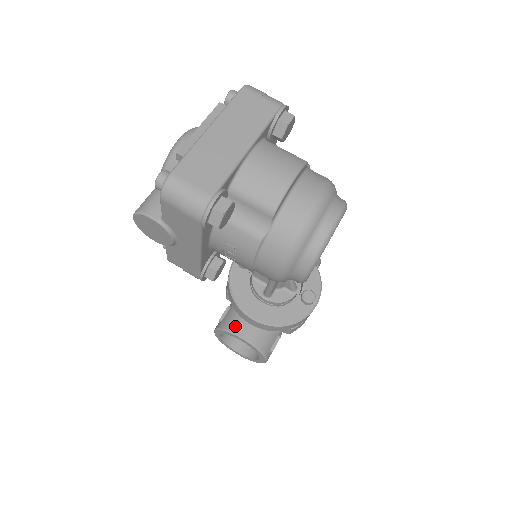
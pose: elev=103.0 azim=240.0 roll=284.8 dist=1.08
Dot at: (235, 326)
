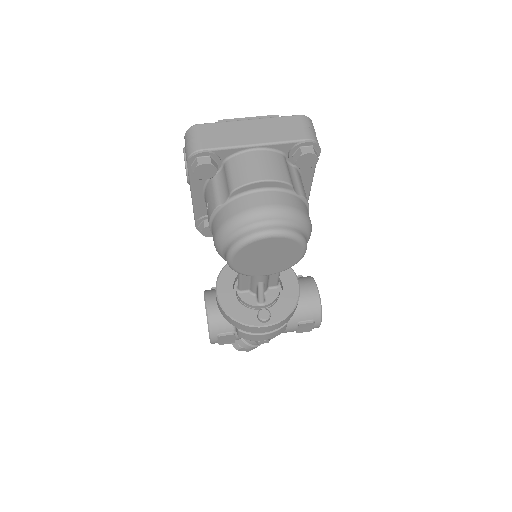
Dot at: (211, 295)
